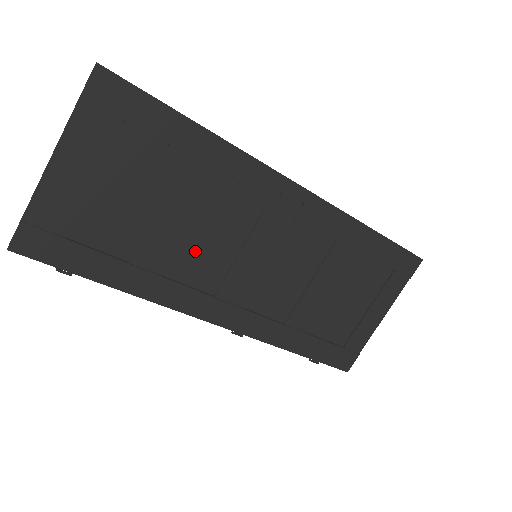
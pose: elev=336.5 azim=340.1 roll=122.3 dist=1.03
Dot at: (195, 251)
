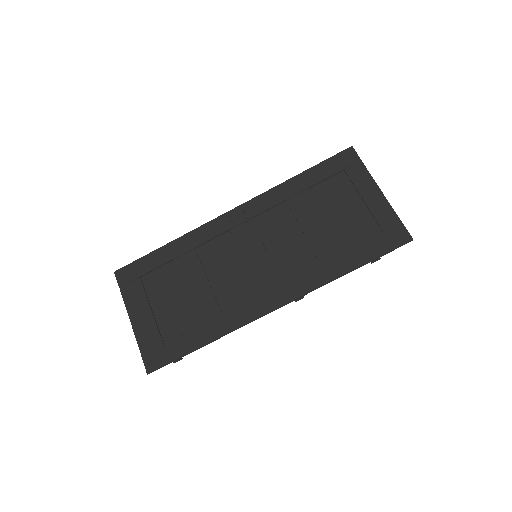
Dot at: (224, 288)
